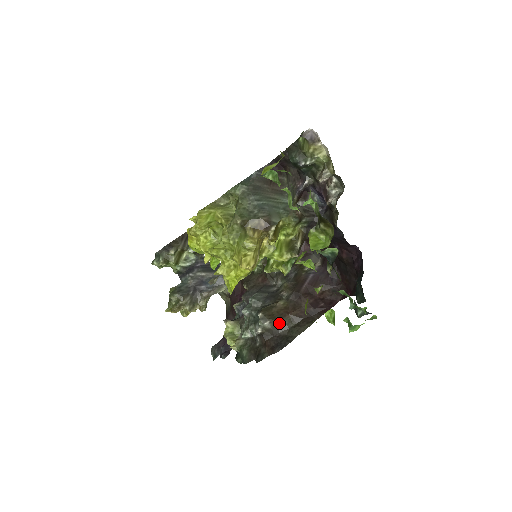
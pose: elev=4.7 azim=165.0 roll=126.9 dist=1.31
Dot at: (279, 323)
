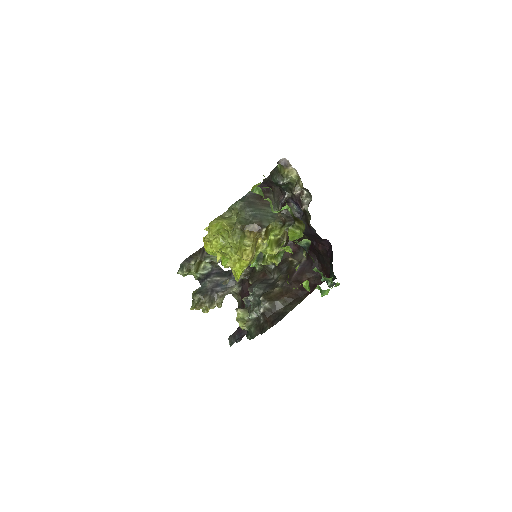
Dot at: (276, 304)
